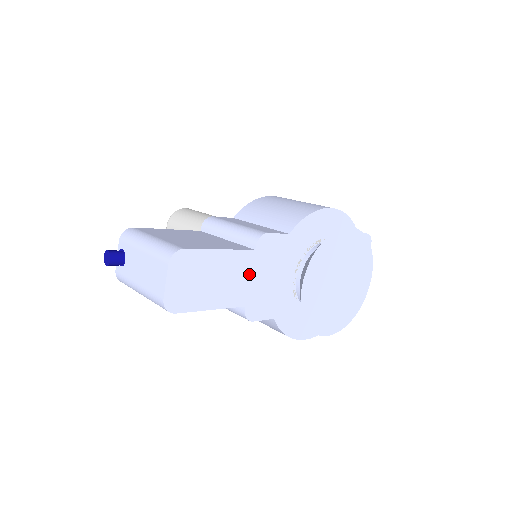
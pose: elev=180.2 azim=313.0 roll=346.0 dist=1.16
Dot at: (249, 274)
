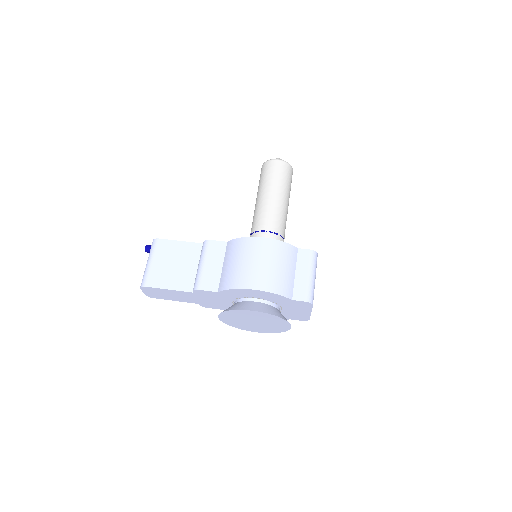
Dot at: (194, 297)
